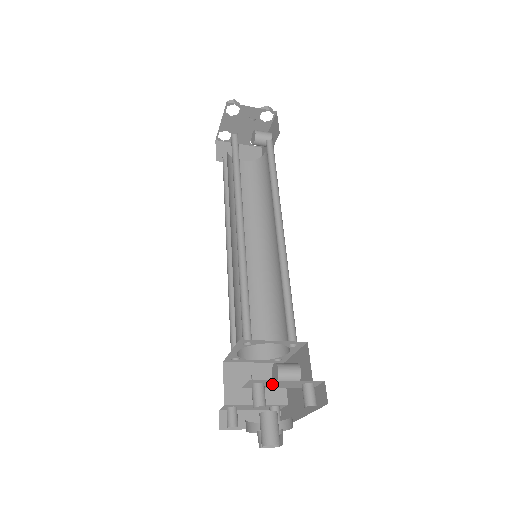
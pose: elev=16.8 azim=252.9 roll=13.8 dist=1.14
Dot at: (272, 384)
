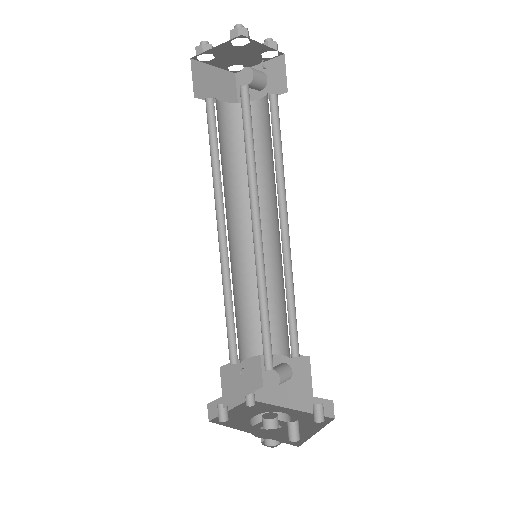
Dot at: occluded
